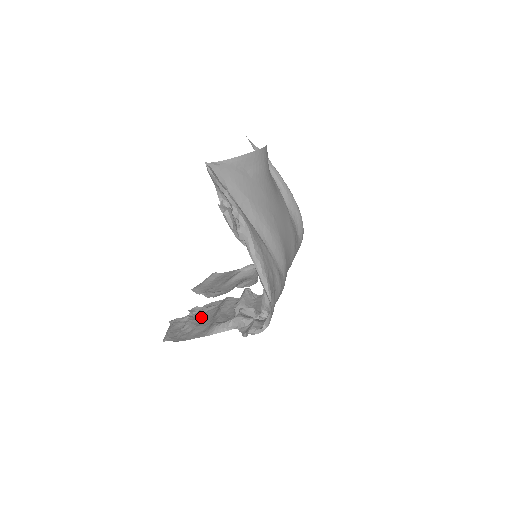
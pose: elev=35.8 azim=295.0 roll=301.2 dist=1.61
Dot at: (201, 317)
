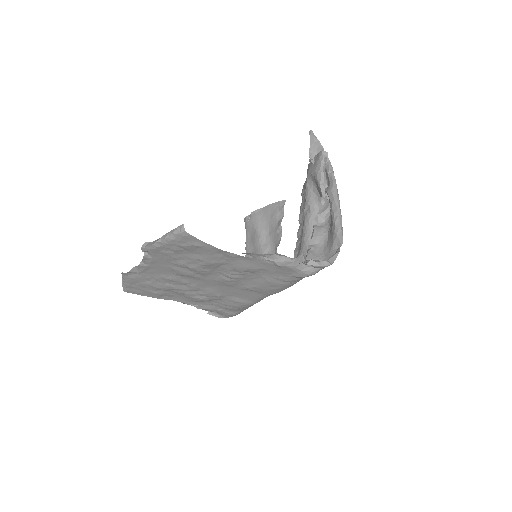
Dot at: occluded
